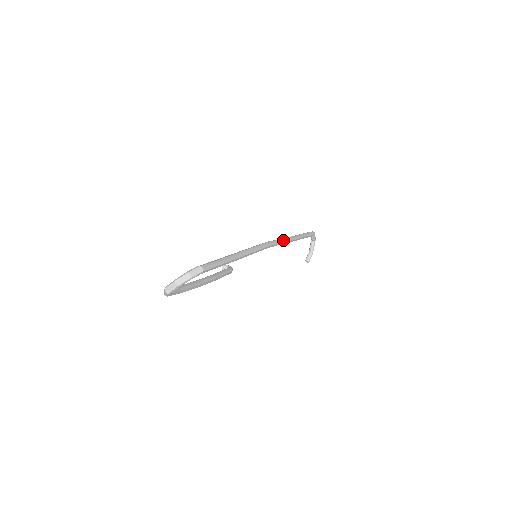
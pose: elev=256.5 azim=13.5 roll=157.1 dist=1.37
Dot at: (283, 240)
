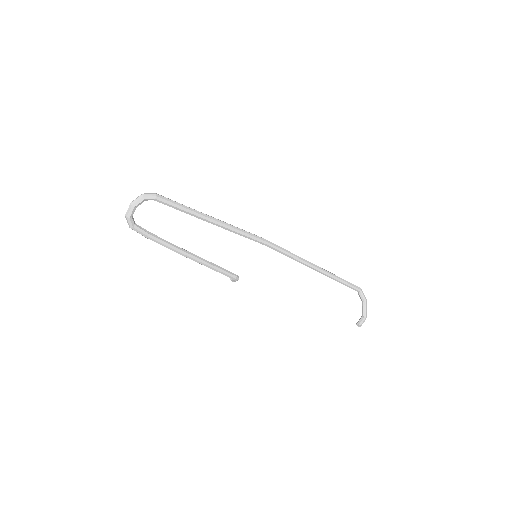
Dot at: (293, 254)
